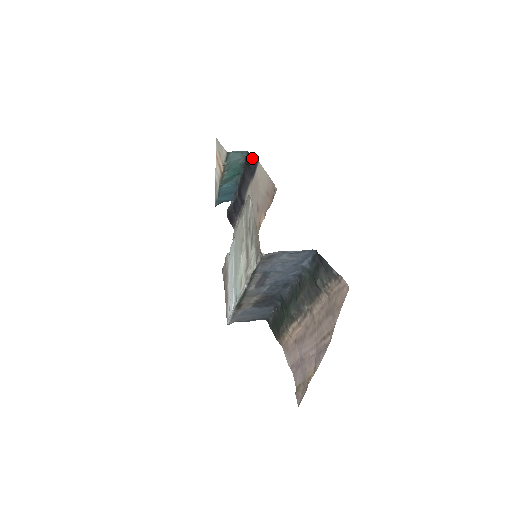
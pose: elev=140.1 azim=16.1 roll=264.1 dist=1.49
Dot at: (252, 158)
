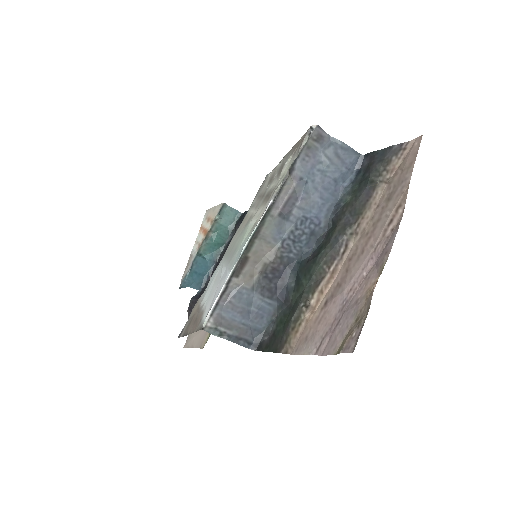
Dot at: occluded
